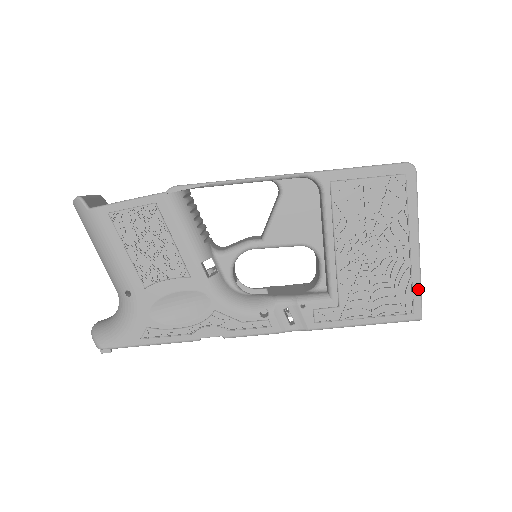
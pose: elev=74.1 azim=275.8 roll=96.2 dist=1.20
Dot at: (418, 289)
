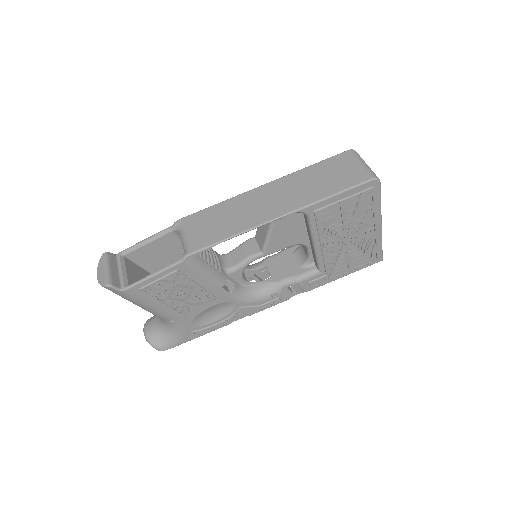
Dot at: (380, 247)
